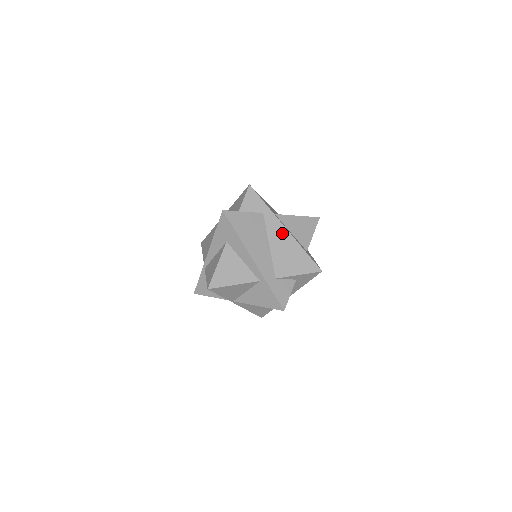
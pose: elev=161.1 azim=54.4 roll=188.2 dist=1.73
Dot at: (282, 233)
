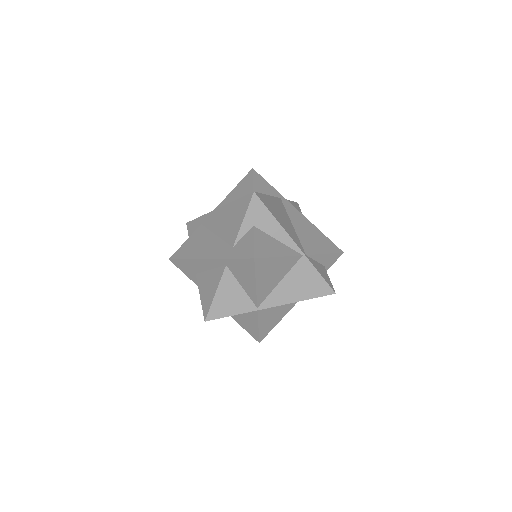
Dot at: (217, 215)
